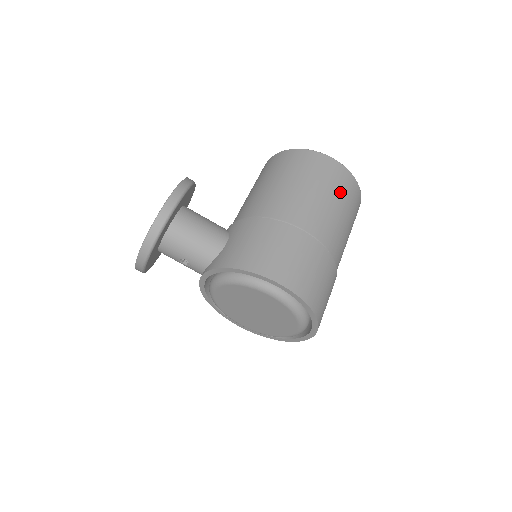
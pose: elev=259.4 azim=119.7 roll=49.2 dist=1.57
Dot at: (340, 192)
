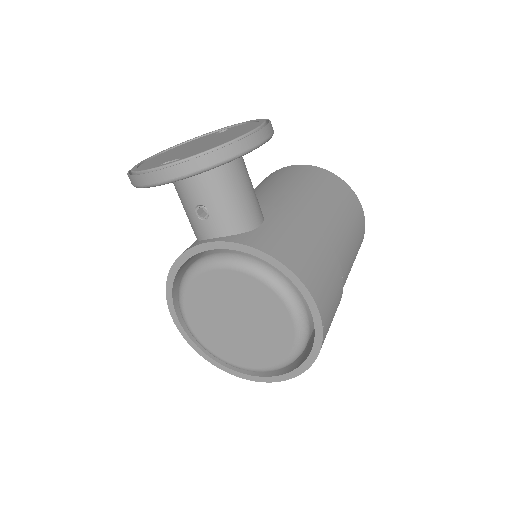
Dot at: (358, 247)
